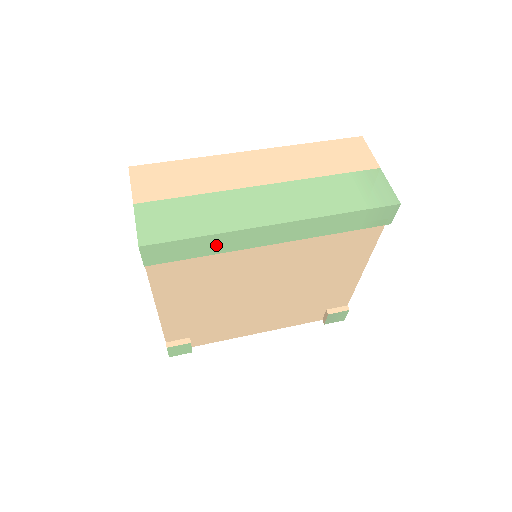
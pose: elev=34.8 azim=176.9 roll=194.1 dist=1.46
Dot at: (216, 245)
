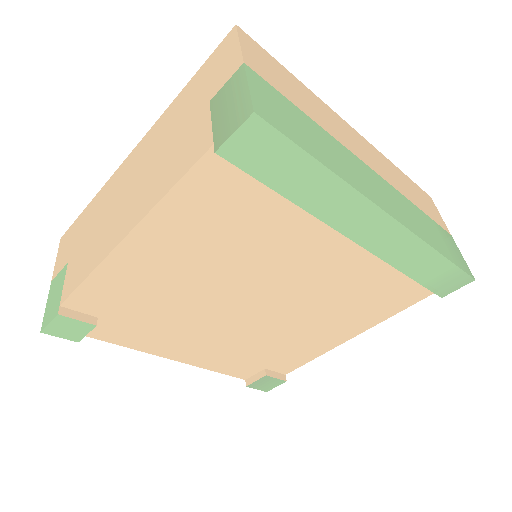
Dot at: (317, 193)
